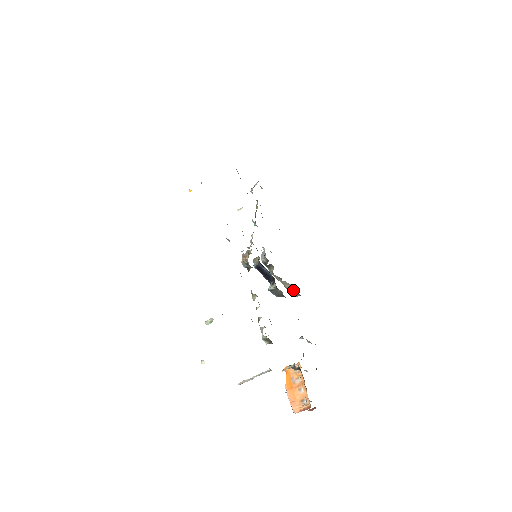
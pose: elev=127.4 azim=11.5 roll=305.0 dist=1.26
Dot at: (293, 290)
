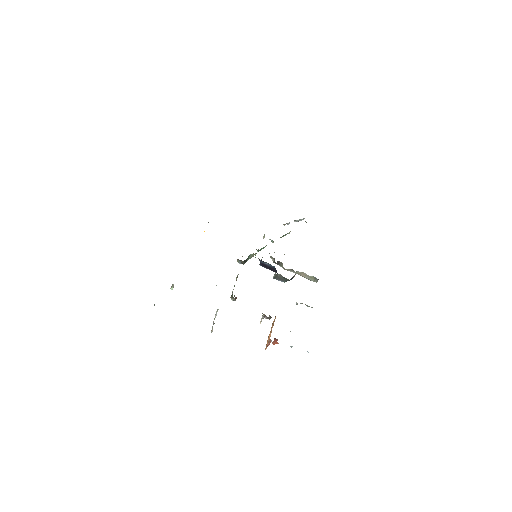
Dot at: (310, 277)
